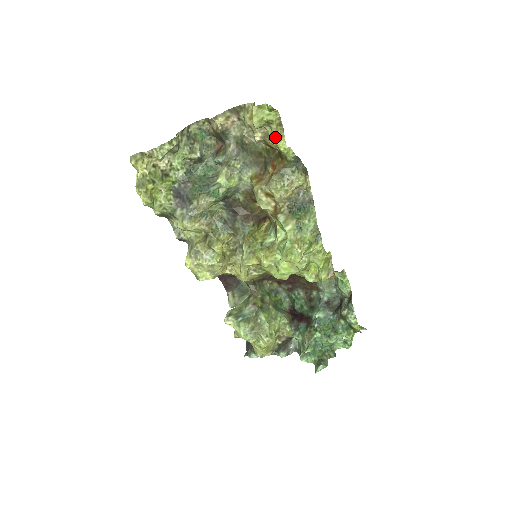
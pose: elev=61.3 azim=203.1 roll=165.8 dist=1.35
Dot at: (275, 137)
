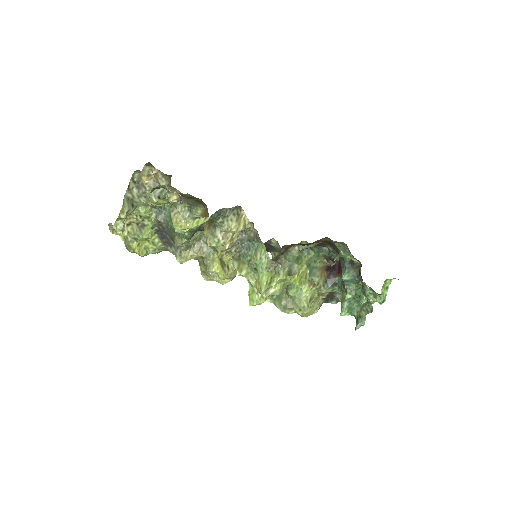
Dot at: (173, 226)
